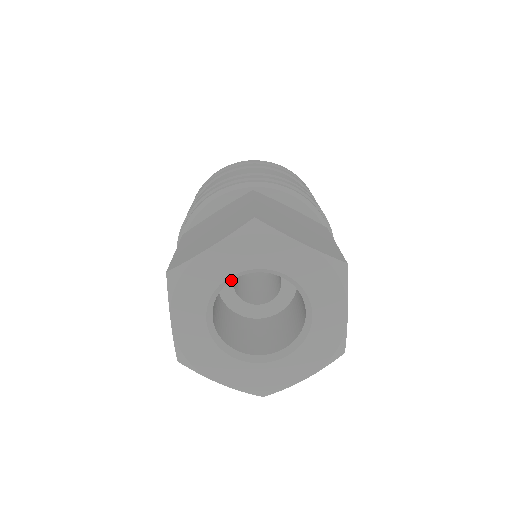
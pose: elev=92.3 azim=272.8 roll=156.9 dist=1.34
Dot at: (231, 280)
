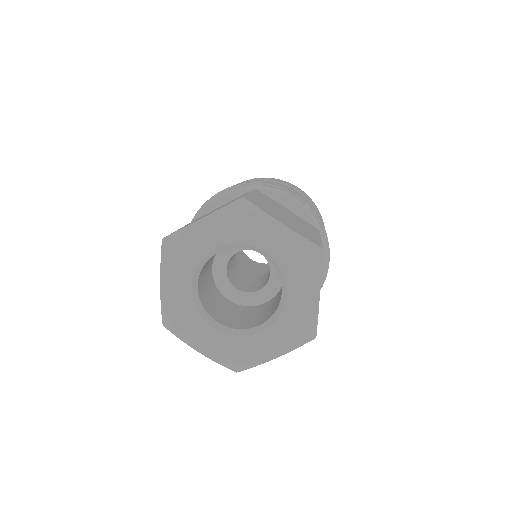
Dot at: (217, 252)
